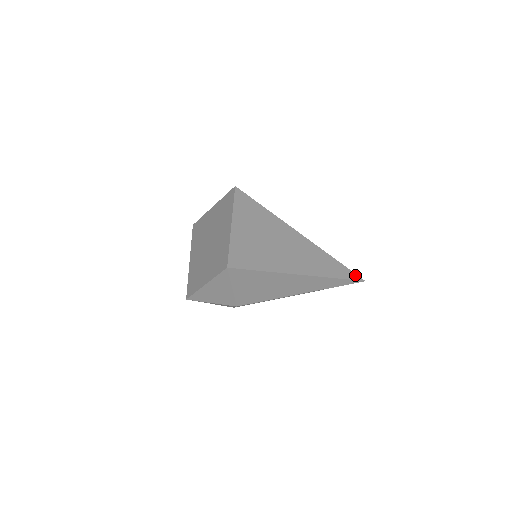
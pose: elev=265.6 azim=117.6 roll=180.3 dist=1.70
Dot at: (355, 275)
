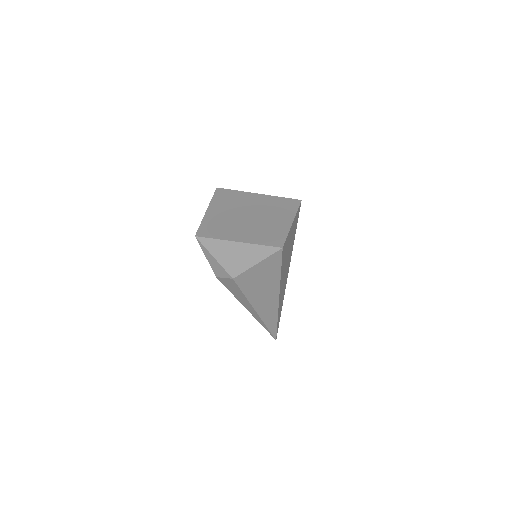
Dot at: occluded
